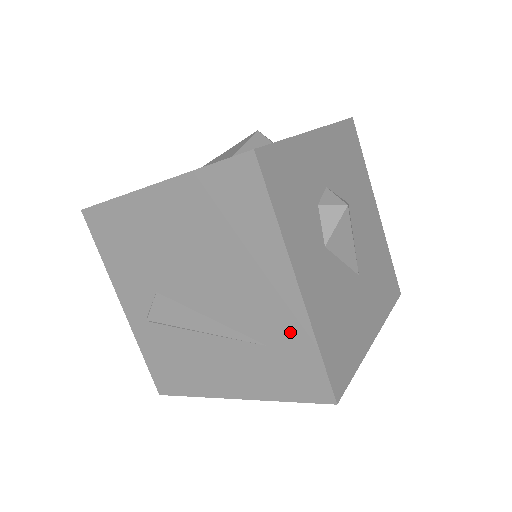
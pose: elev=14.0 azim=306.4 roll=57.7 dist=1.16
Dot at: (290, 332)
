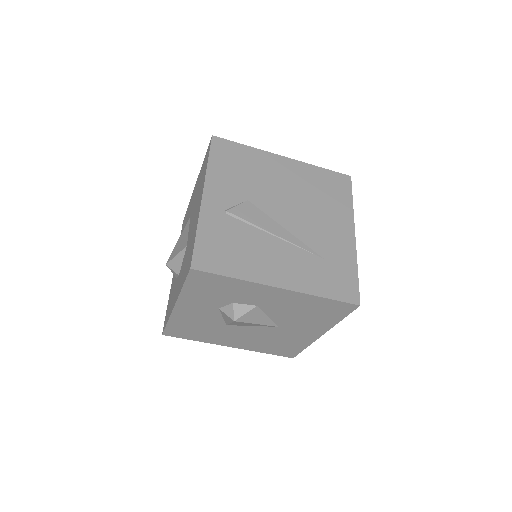
Dot at: (343, 255)
